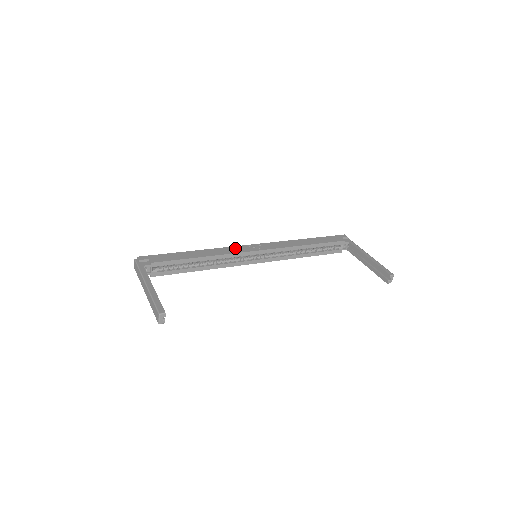
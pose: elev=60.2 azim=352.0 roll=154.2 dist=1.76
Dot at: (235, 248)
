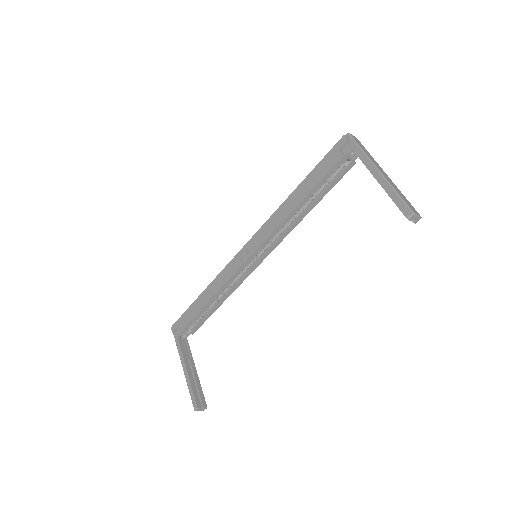
Dot at: (230, 266)
